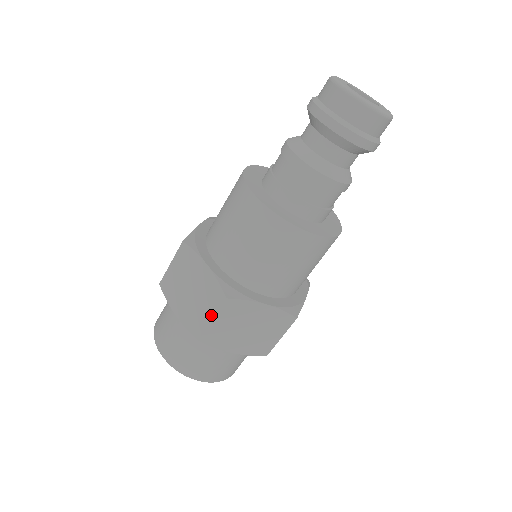
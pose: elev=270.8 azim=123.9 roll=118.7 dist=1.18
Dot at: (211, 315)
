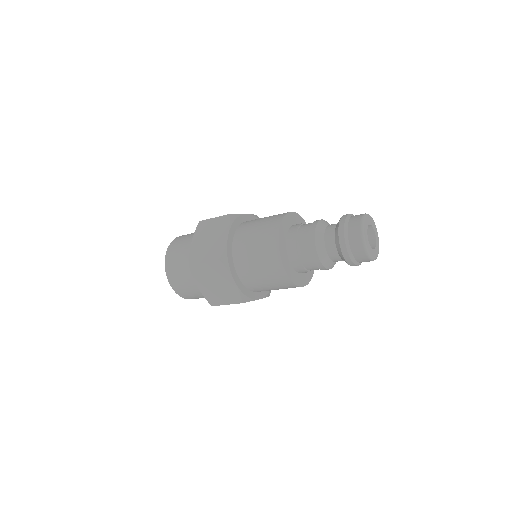
Dot at: (227, 303)
